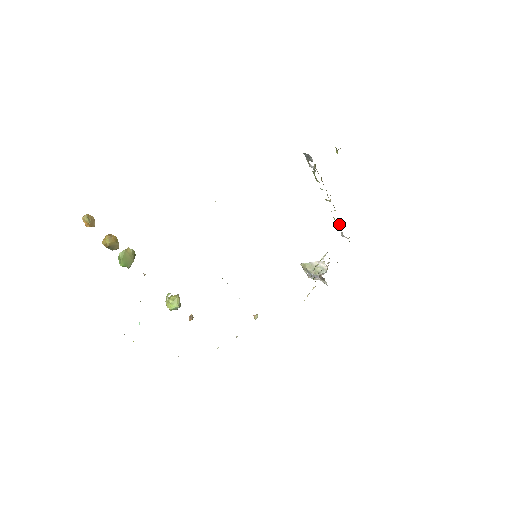
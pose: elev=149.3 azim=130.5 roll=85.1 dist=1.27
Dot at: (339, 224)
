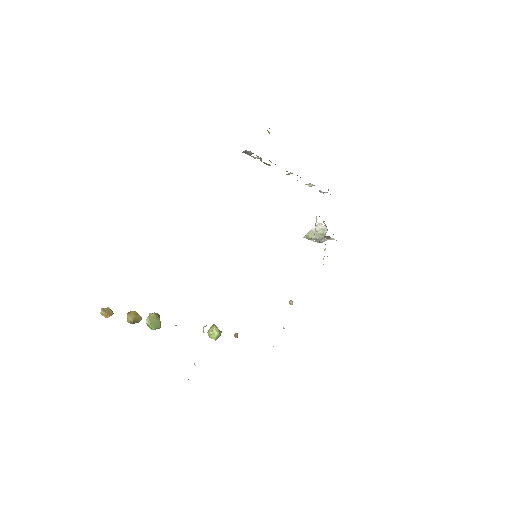
Dot at: occluded
